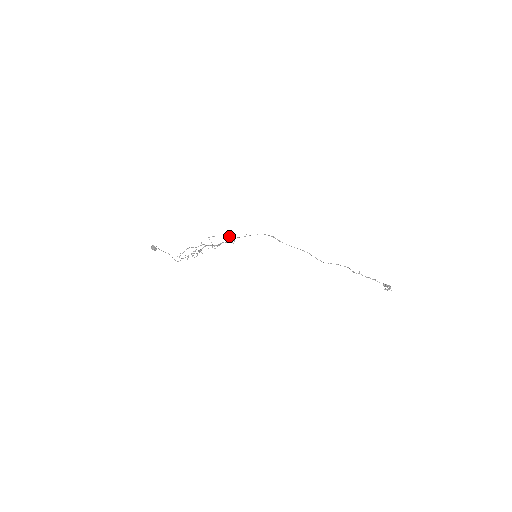
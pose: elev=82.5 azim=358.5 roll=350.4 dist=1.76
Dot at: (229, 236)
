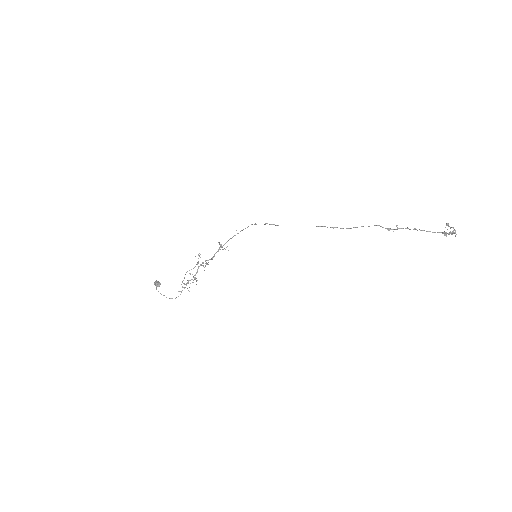
Dot at: occluded
